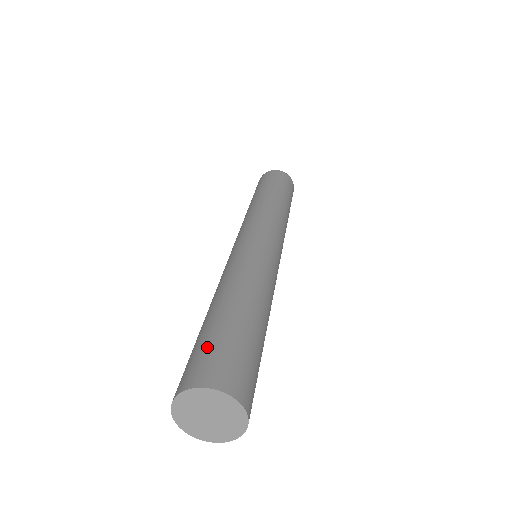
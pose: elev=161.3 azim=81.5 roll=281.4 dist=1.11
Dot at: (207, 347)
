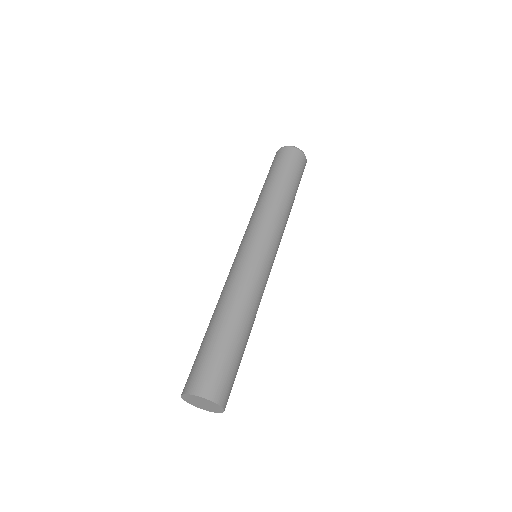
Dot at: (199, 362)
